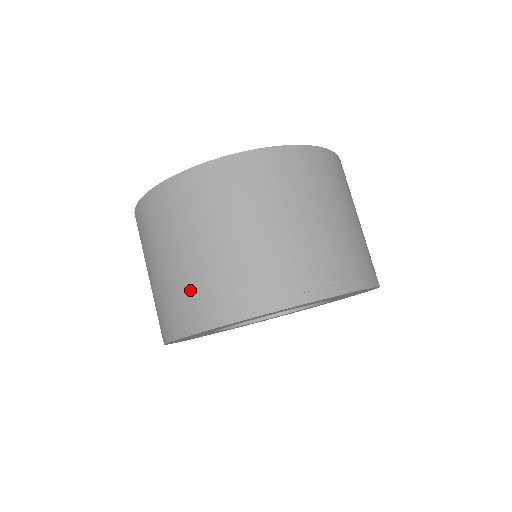
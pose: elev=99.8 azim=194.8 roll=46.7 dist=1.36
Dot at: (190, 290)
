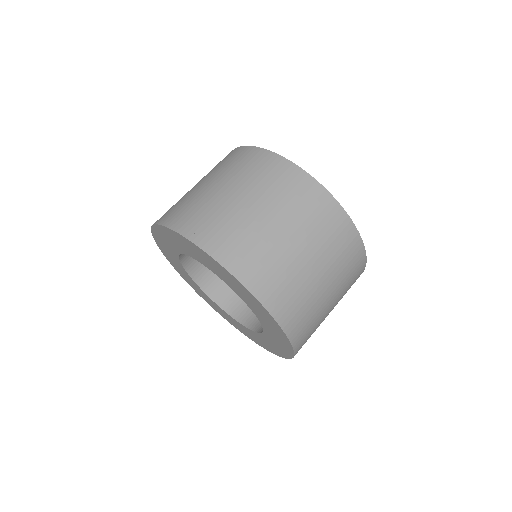
Dot at: (238, 232)
